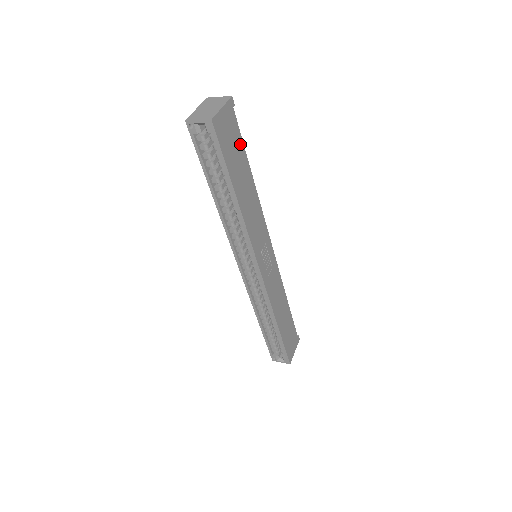
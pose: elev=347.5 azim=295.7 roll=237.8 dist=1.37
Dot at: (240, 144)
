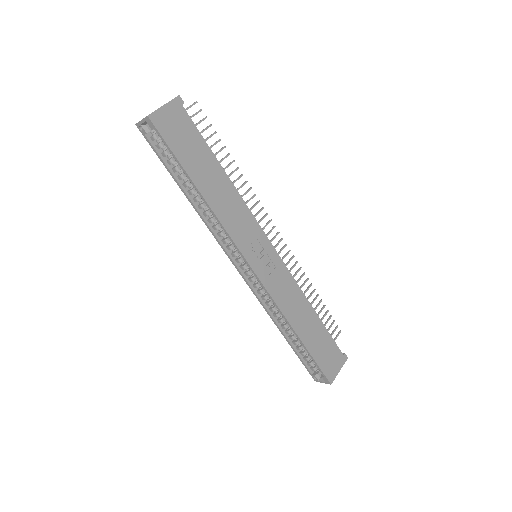
Dot at: (198, 139)
